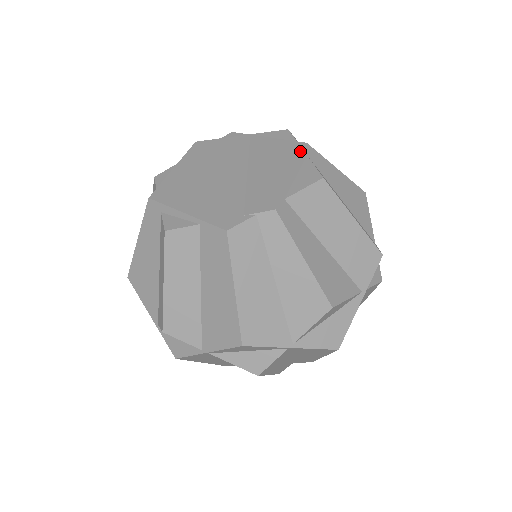
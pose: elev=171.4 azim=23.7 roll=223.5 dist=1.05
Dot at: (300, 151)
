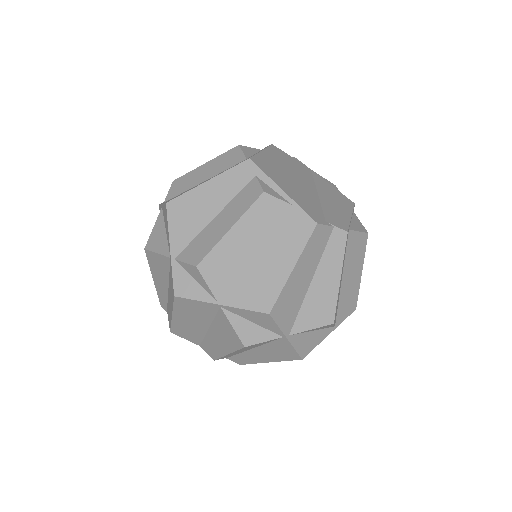
Dot at: (352, 206)
